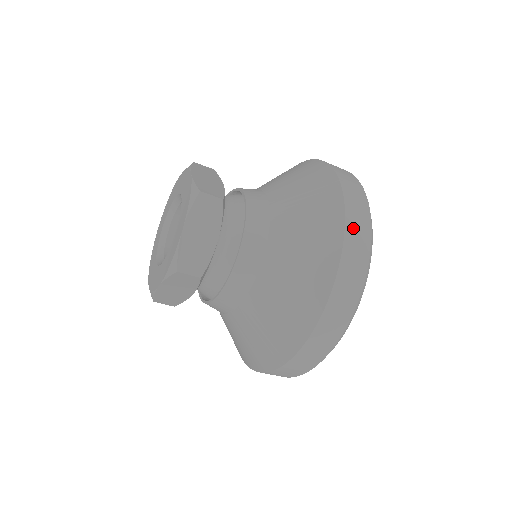
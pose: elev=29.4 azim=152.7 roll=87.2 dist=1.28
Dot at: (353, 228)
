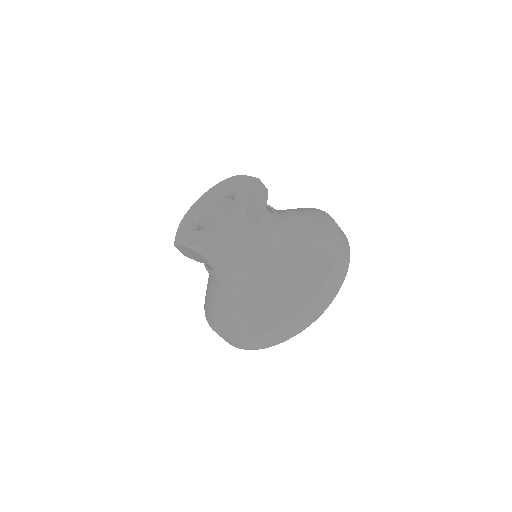
Dot at: (318, 299)
